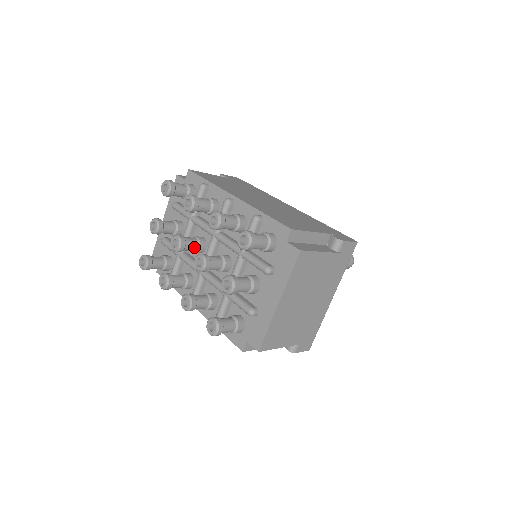
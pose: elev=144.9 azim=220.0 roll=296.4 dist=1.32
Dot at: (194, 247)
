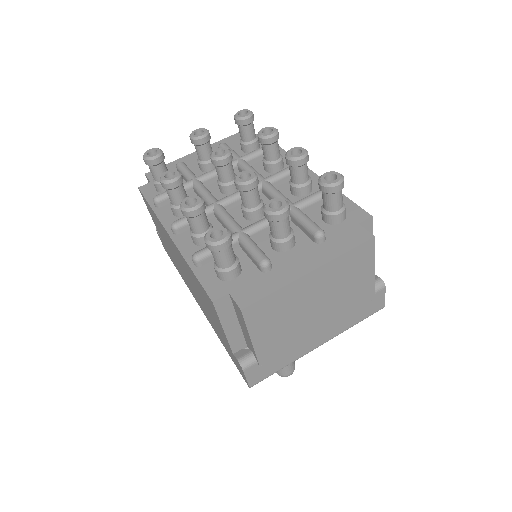
Dot at: (229, 177)
